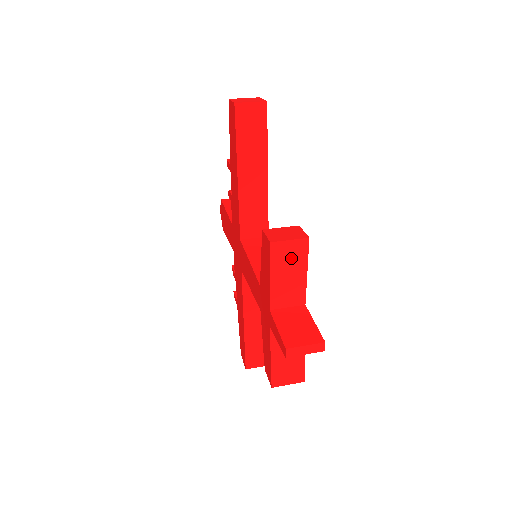
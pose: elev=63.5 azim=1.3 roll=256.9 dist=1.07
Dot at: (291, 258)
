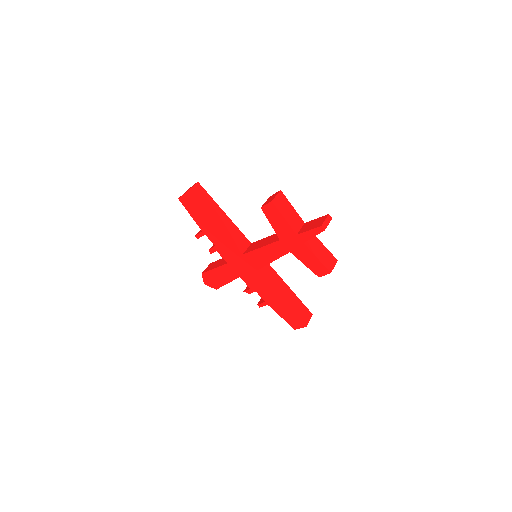
Dot at: (283, 204)
